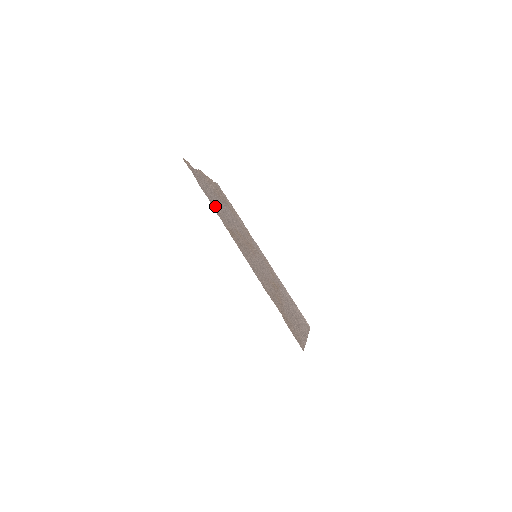
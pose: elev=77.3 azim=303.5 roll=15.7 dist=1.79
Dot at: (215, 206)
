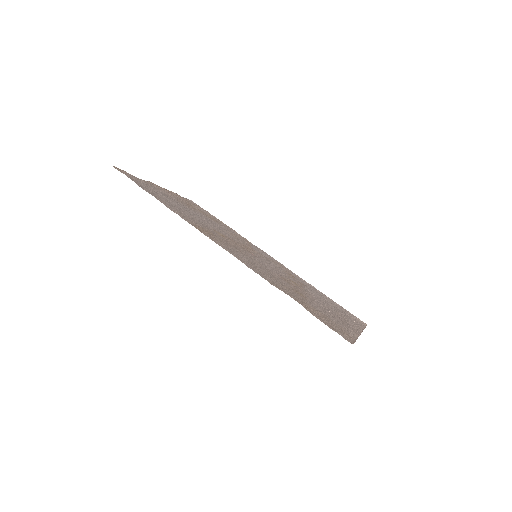
Dot at: (172, 207)
